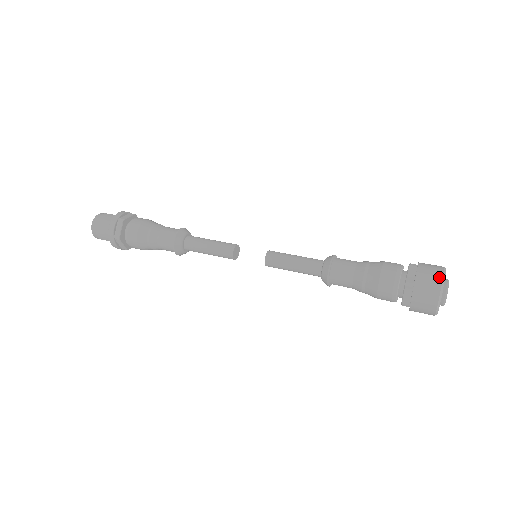
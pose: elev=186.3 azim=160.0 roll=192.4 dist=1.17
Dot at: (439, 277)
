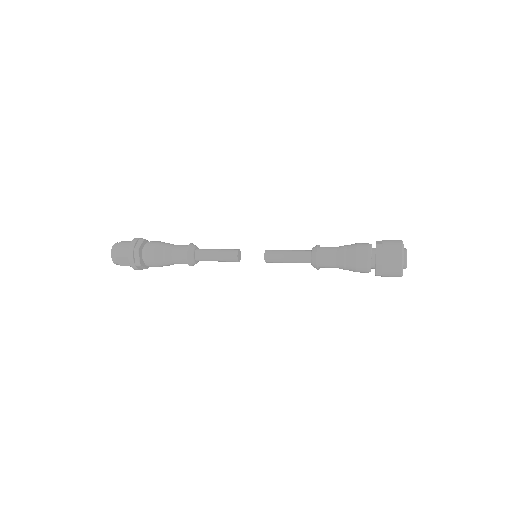
Dot at: (399, 240)
